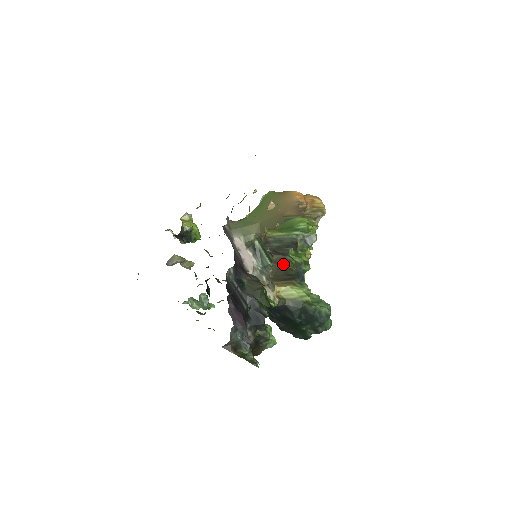
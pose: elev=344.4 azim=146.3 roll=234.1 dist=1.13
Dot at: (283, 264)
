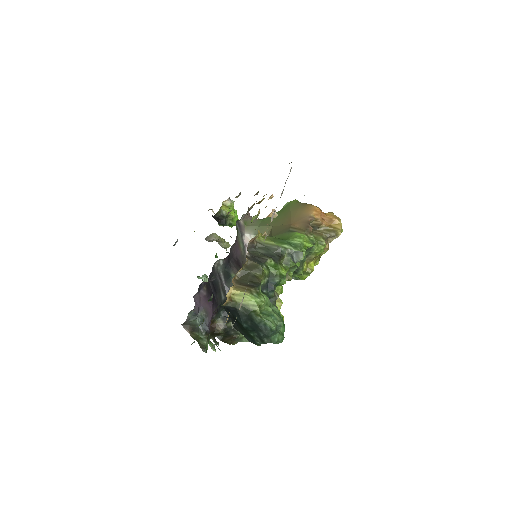
Dot at: (253, 271)
